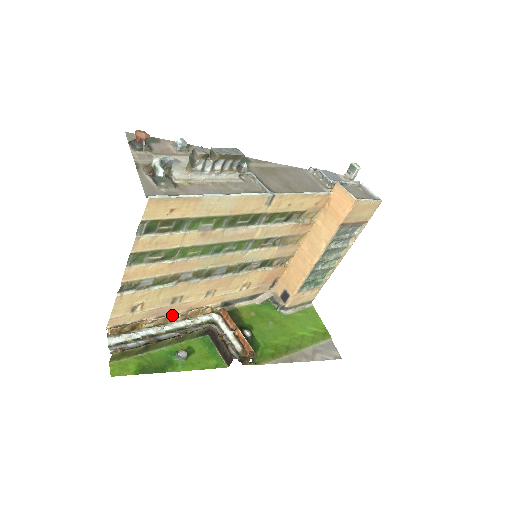
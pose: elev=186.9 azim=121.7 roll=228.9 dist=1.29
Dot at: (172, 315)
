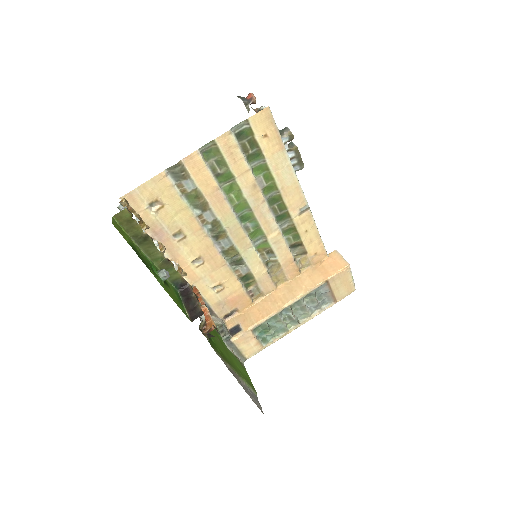
Dot at: (165, 247)
